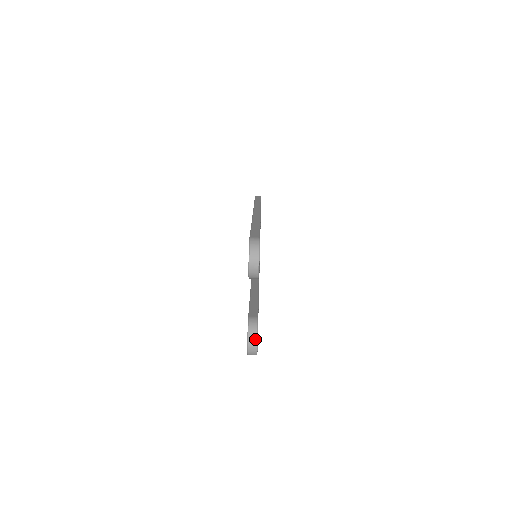
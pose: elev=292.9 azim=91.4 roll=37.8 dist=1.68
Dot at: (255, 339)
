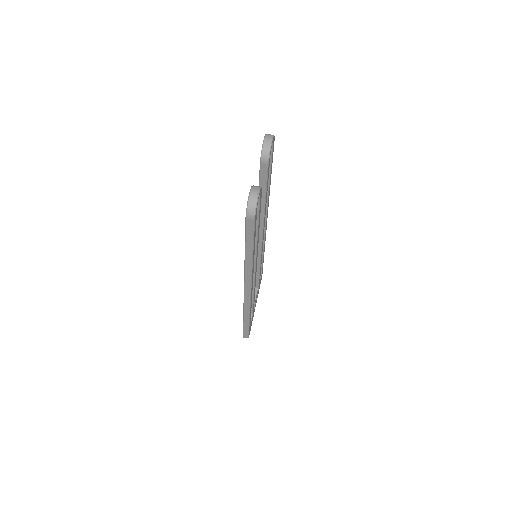
Dot at: (258, 190)
